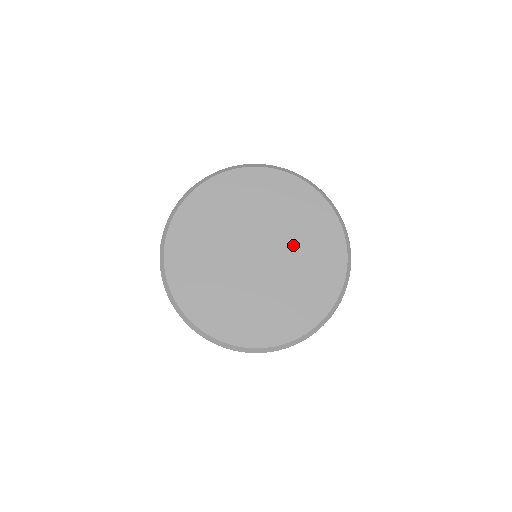
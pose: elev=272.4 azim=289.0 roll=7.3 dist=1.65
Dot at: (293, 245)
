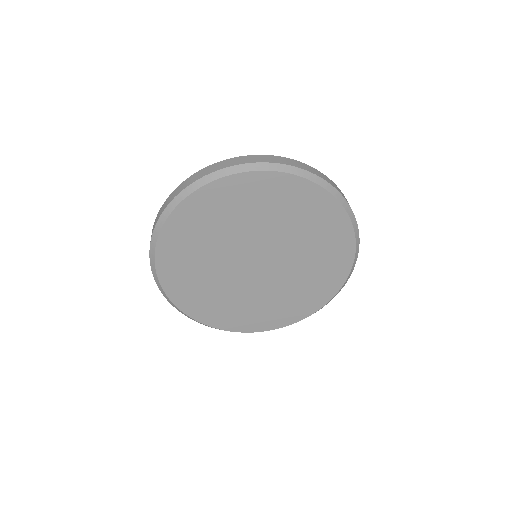
Dot at: (283, 233)
